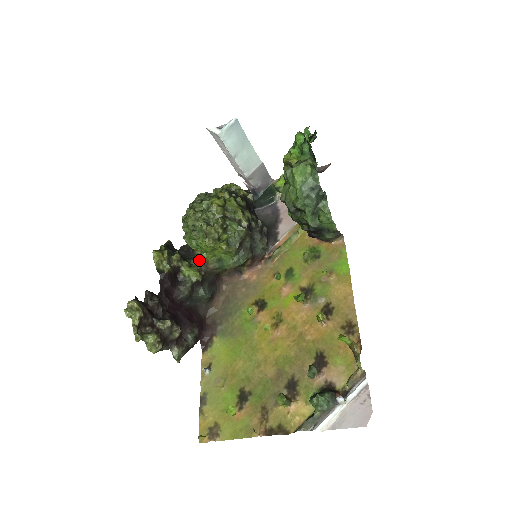
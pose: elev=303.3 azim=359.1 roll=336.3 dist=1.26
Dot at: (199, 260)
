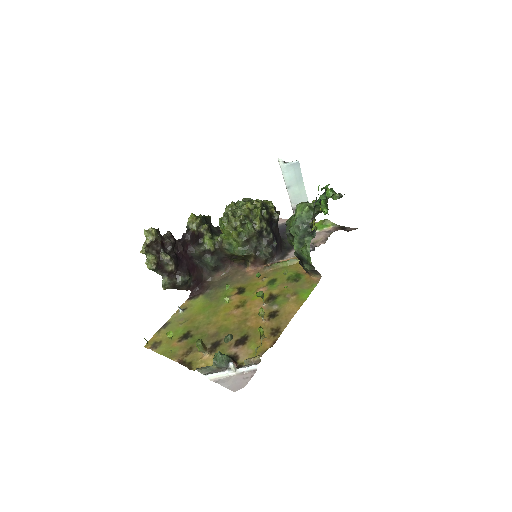
Dot at: (219, 237)
